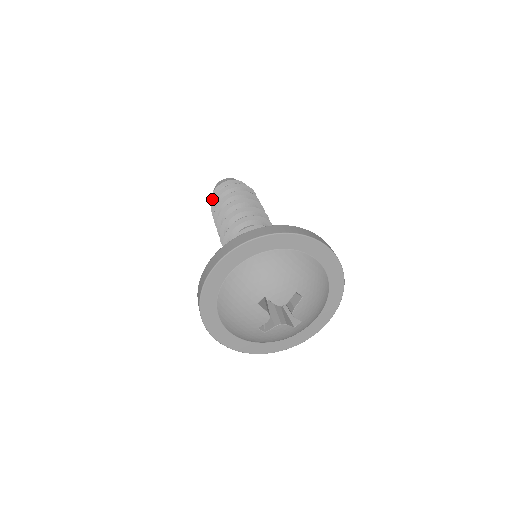
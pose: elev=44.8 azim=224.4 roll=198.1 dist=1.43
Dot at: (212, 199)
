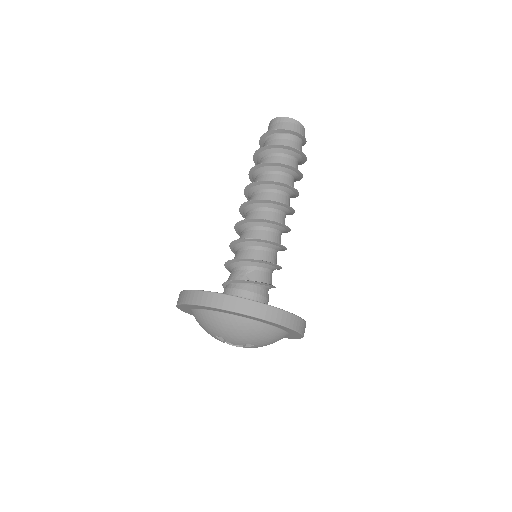
Dot at: (262, 138)
